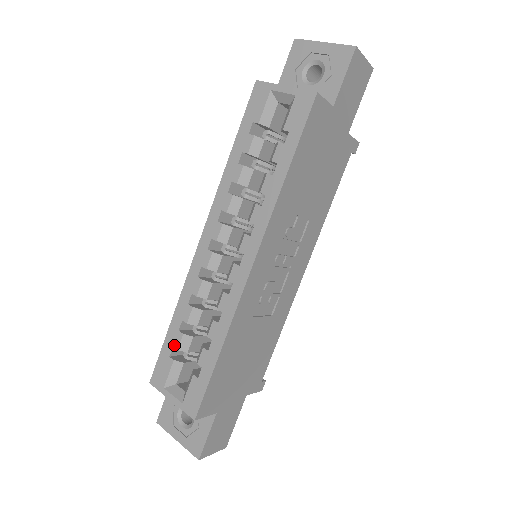
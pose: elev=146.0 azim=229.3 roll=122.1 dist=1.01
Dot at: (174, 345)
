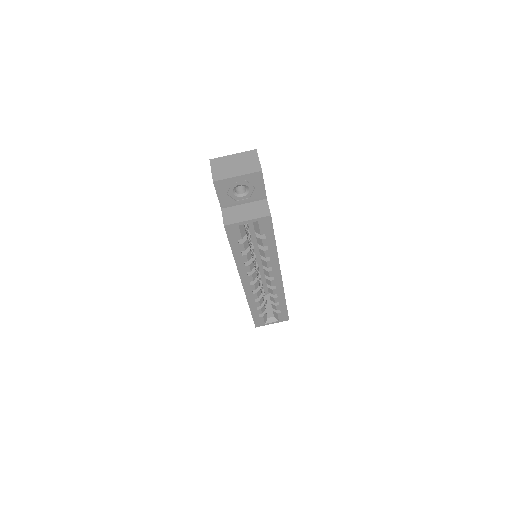
Dot at: occluded
